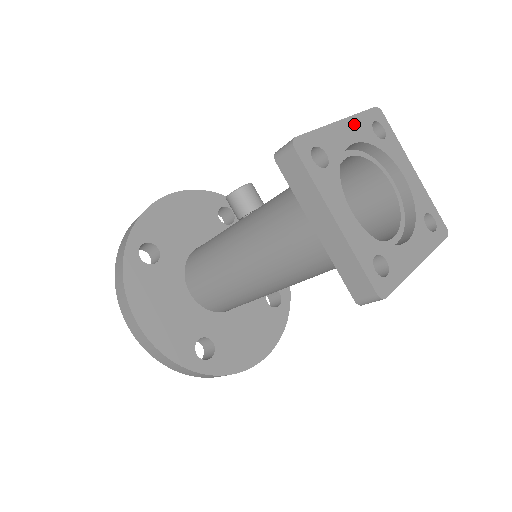
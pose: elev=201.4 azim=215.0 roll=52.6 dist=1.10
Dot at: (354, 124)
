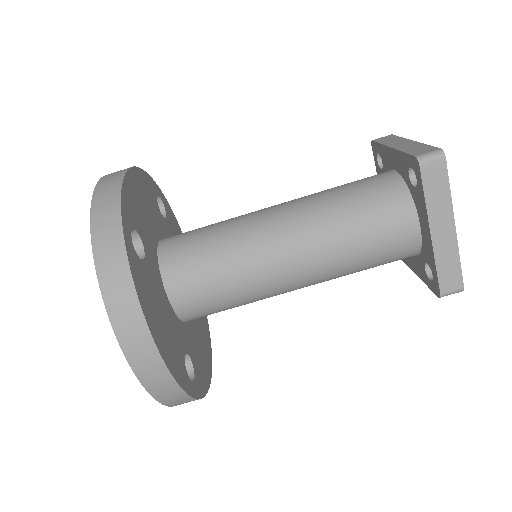
Dot at: occluded
